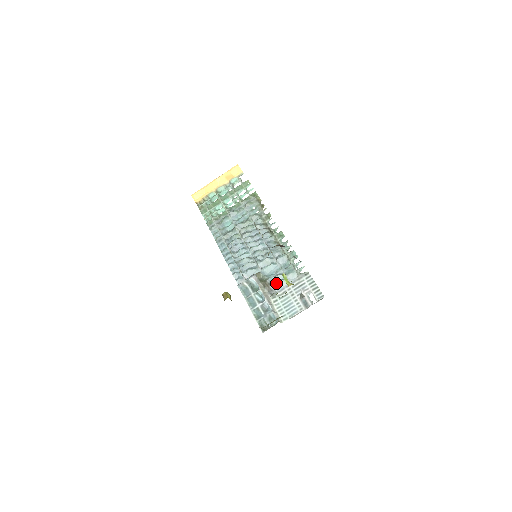
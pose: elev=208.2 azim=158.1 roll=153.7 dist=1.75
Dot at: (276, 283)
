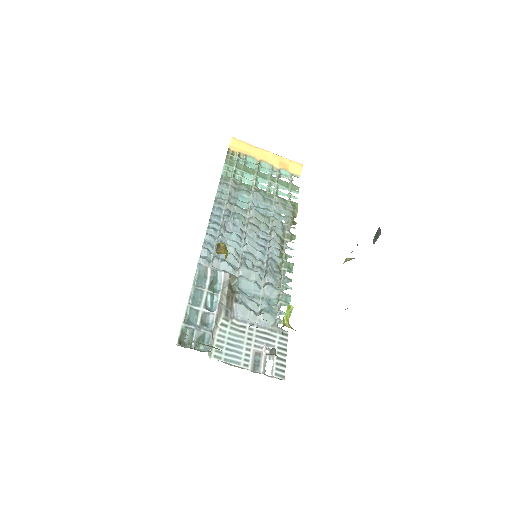
Dot at: (244, 307)
